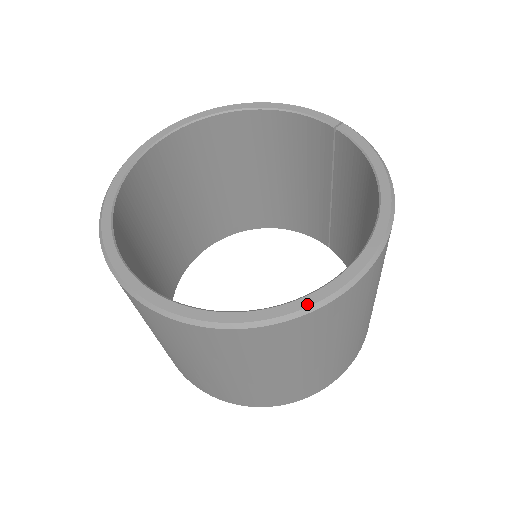
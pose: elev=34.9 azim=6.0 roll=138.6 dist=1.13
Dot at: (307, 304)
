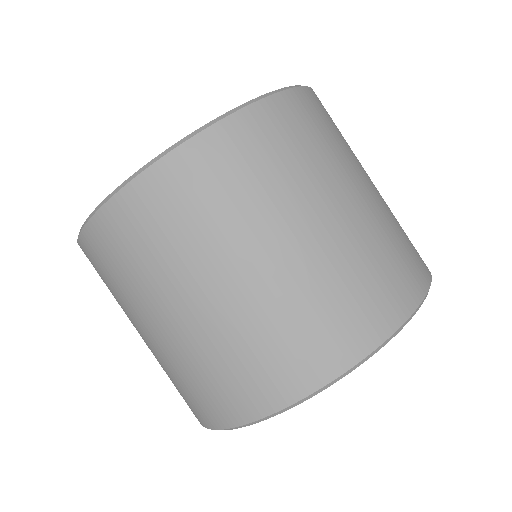
Dot at: (255, 99)
